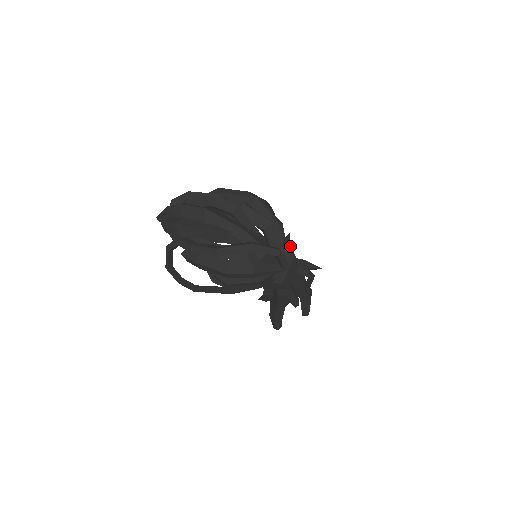
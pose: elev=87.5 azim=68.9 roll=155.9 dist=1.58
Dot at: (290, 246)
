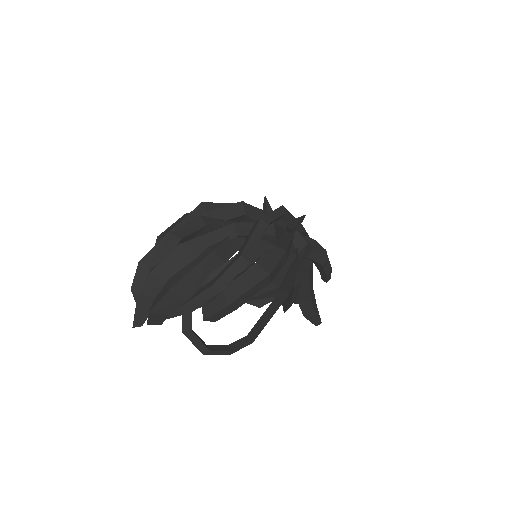
Dot at: occluded
